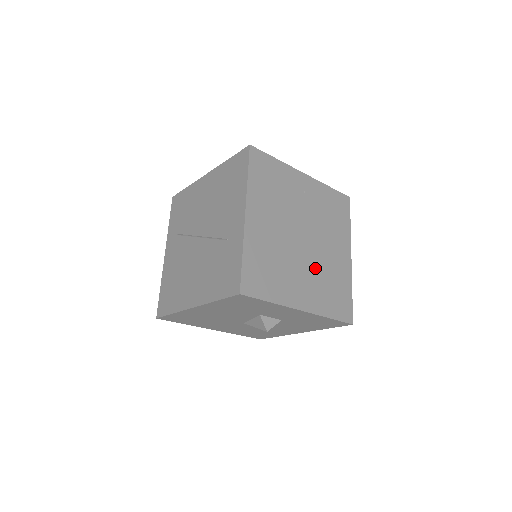
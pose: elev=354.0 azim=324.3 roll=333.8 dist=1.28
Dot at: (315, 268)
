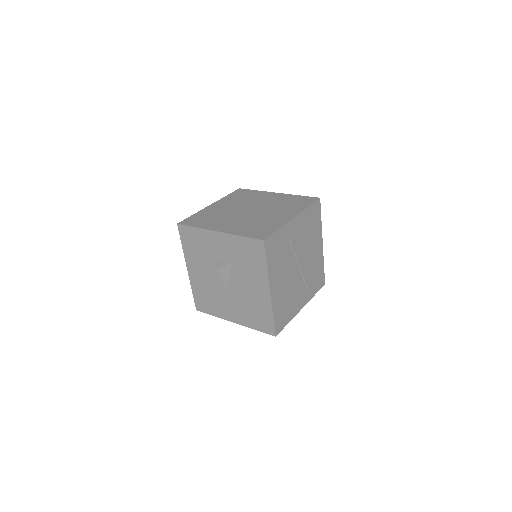
Dot at: (248, 219)
